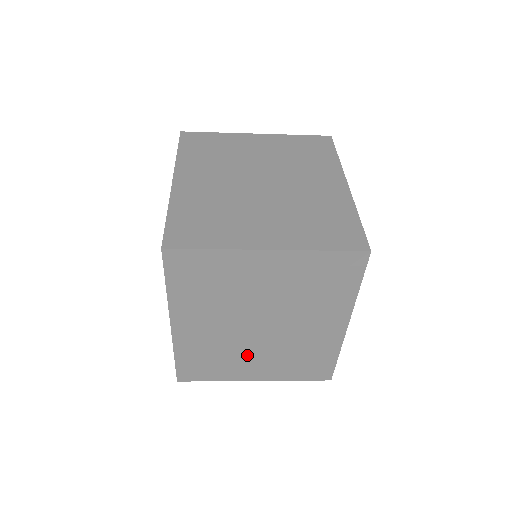
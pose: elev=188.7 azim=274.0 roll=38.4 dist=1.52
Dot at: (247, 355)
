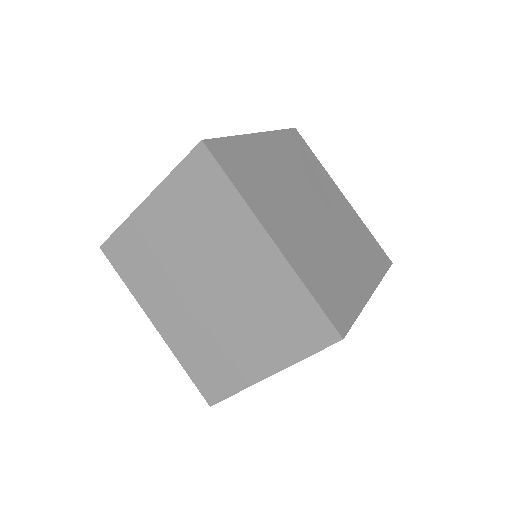
Dot at: (230, 337)
